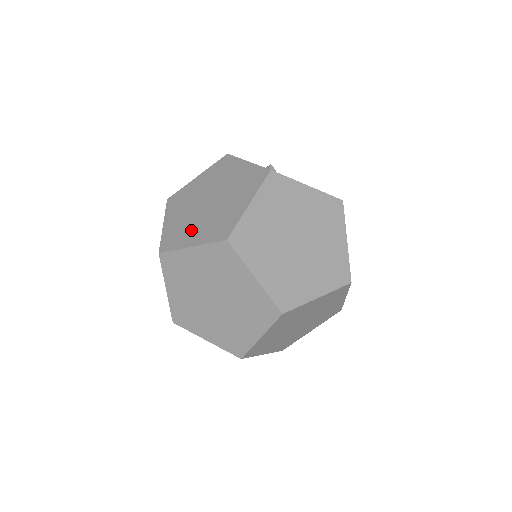
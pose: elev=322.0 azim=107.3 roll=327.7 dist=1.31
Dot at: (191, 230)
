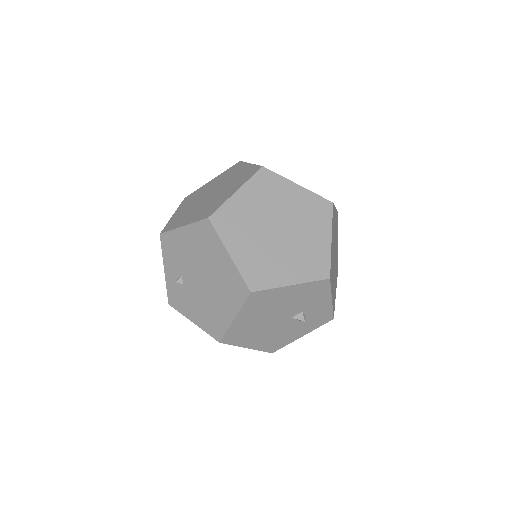
Dot at: (220, 197)
